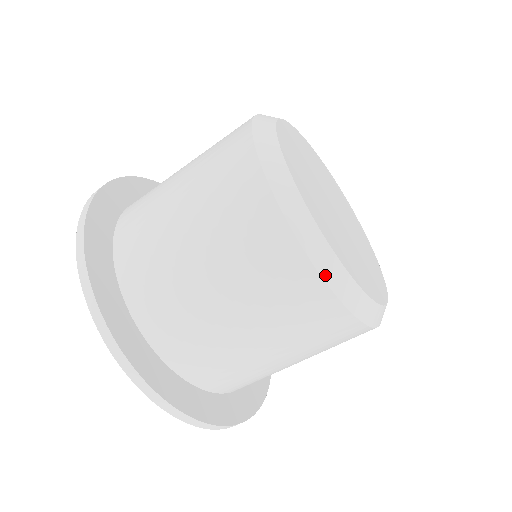
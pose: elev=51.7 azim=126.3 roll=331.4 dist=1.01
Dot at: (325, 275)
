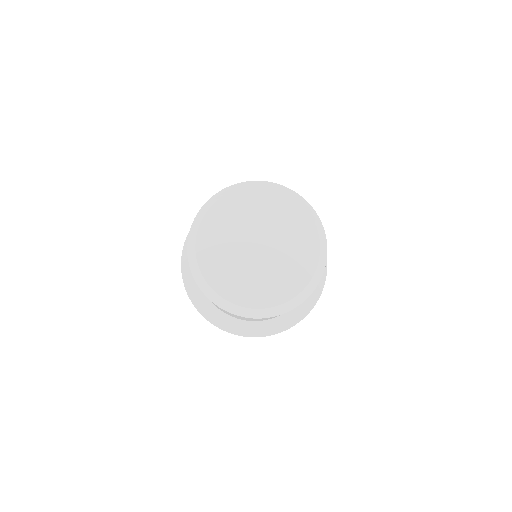
Dot at: (253, 317)
